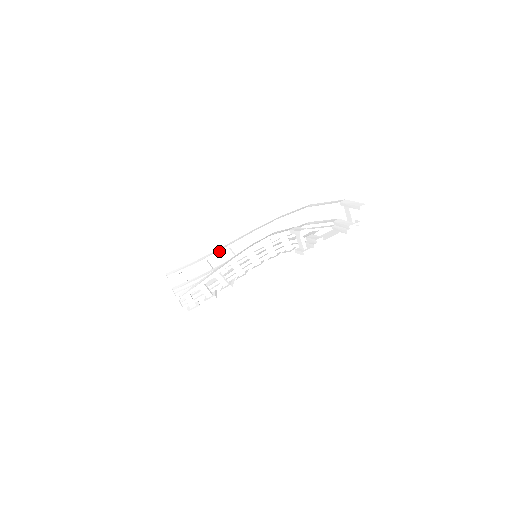
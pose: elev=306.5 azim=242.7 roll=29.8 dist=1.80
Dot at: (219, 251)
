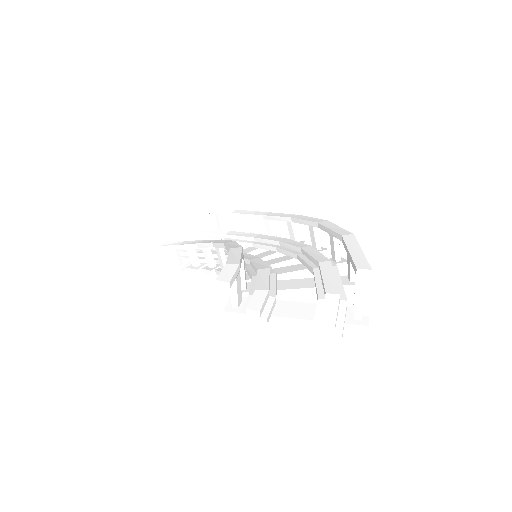
Dot at: (257, 215)
